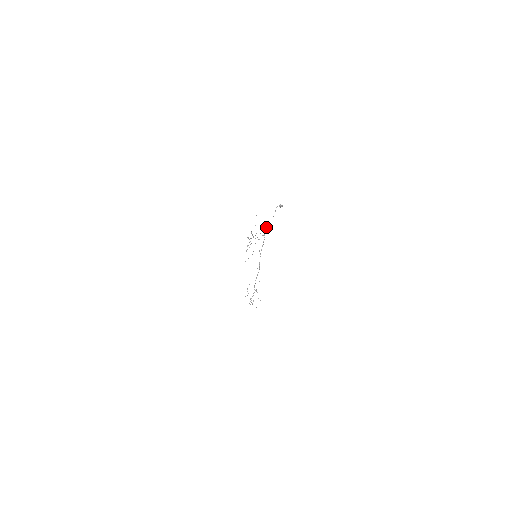
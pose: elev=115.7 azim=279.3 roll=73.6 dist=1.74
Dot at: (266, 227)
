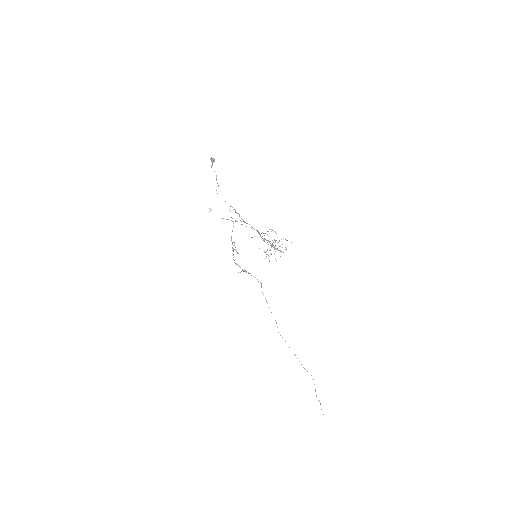
Dot at: occluded
